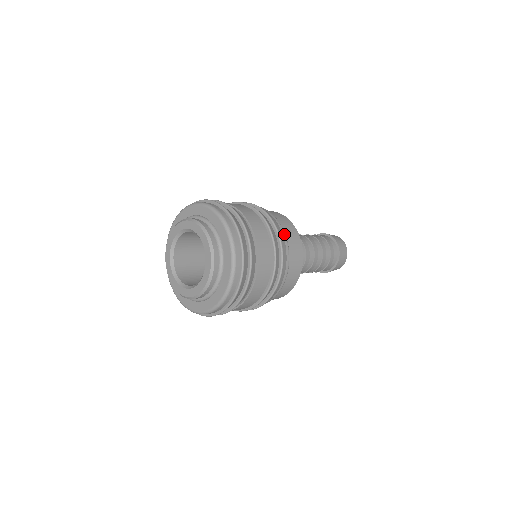
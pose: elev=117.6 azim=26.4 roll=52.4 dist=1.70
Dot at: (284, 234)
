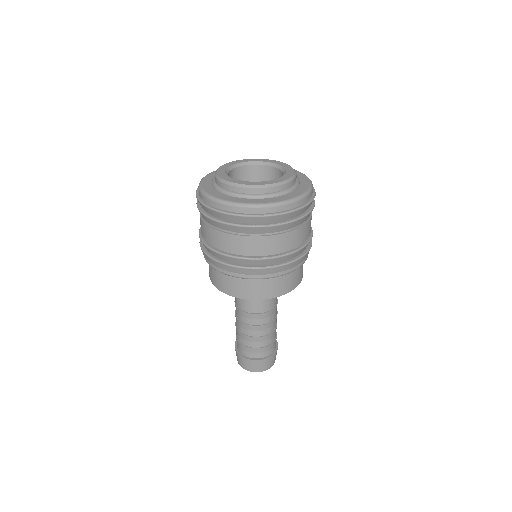
Dot at: occluded
